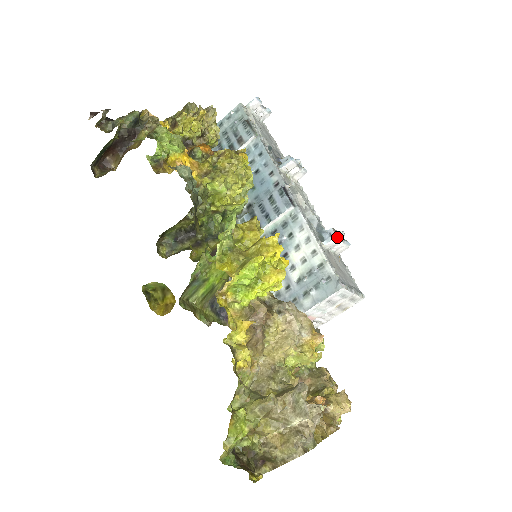
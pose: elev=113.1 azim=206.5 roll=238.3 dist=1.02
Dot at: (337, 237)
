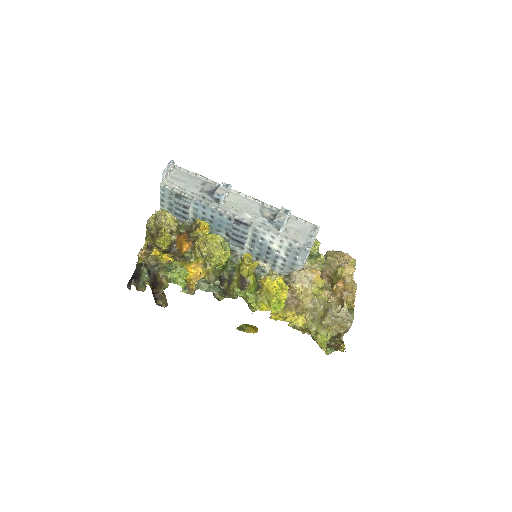
Dot at: (284, 225)
